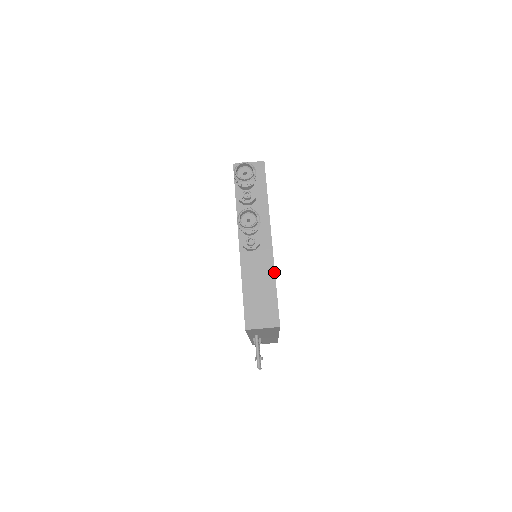
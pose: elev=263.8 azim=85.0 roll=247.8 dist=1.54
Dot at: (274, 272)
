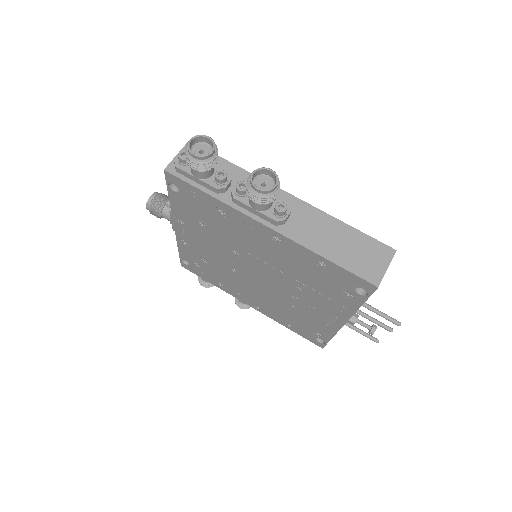
Dot at: (329, 215)
